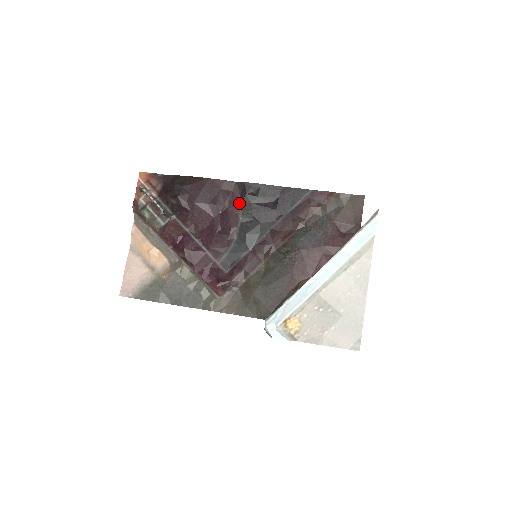
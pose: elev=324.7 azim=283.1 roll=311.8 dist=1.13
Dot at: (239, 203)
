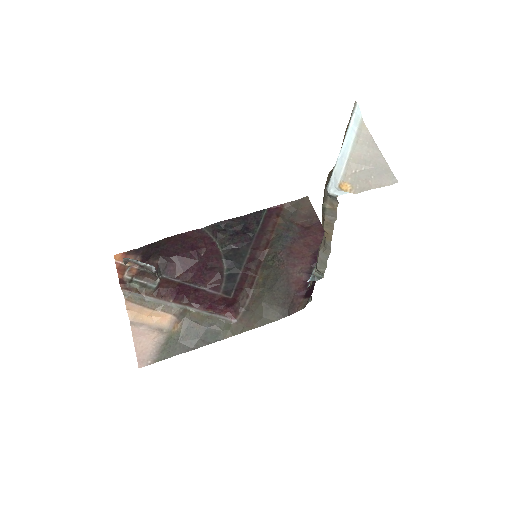
Dot at: (214, 241)
